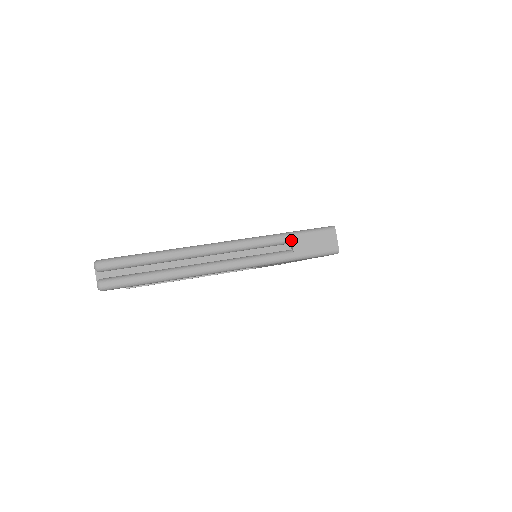
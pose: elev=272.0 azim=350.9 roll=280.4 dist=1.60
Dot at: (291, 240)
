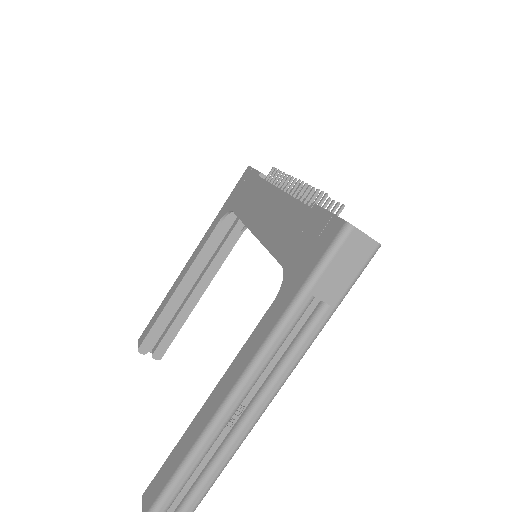
Dot at: (313, 297)
